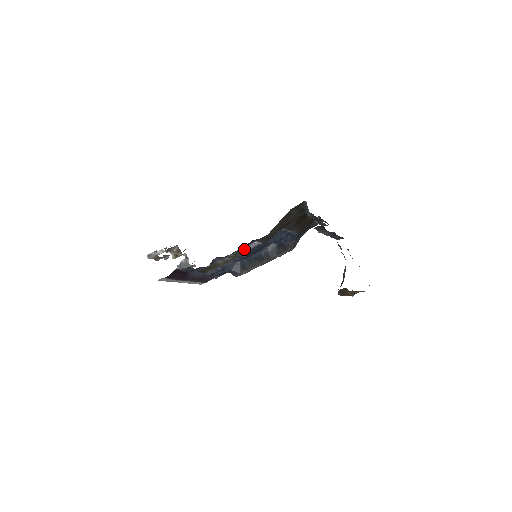
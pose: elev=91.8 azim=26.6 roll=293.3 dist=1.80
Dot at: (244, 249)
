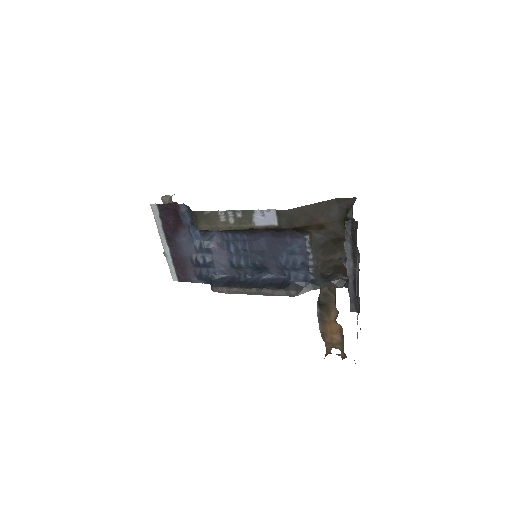
Dot at: (256, 216)
